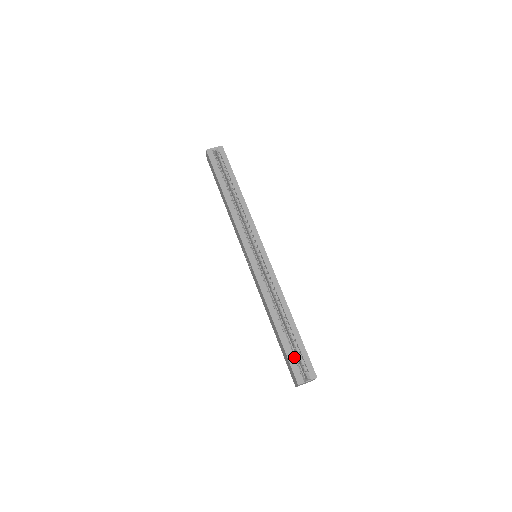
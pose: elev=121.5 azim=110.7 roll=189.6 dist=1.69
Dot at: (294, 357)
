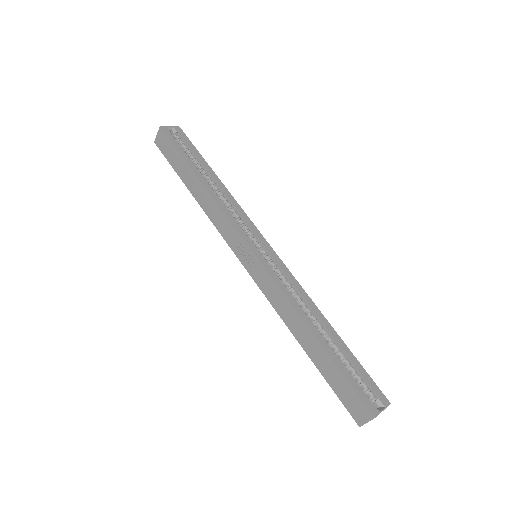
Dot at: (354, 380)
